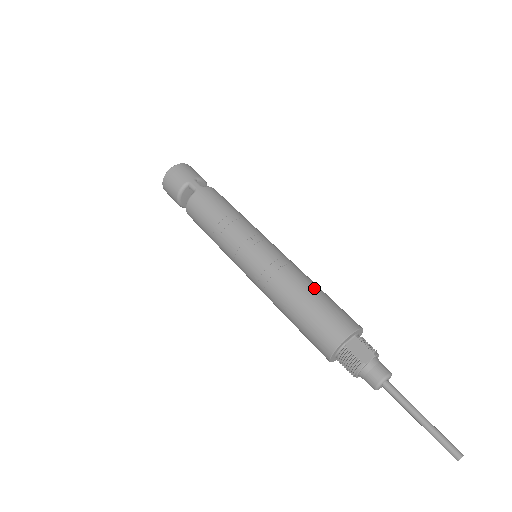
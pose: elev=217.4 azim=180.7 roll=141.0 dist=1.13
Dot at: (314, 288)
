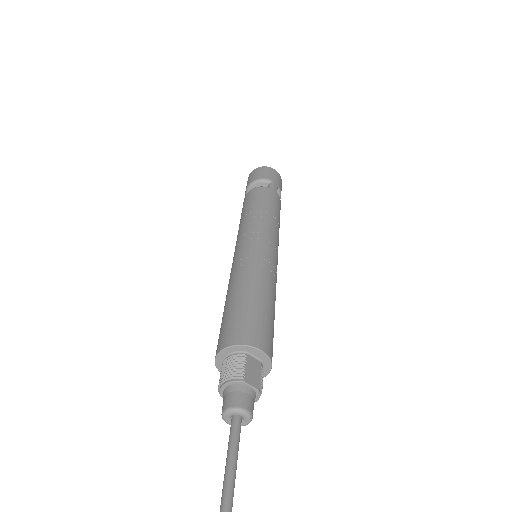
Dot at: (273, 305)
